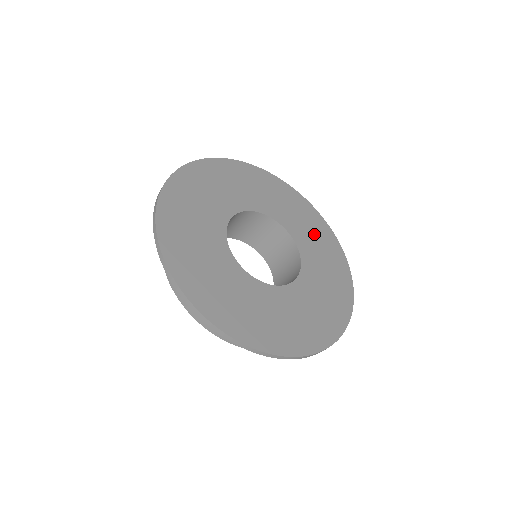
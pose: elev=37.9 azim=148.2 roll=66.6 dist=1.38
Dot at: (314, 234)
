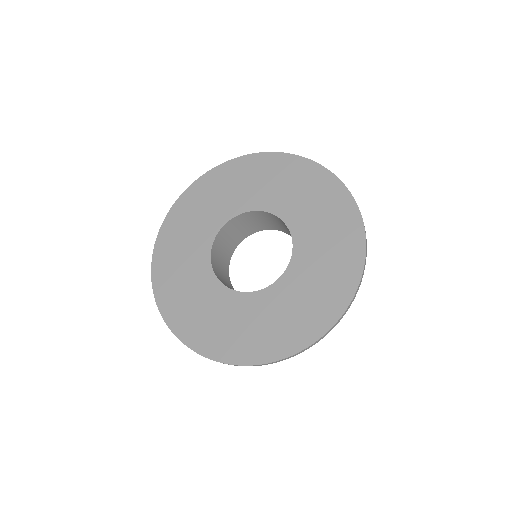
Dot at: (277, 181)
